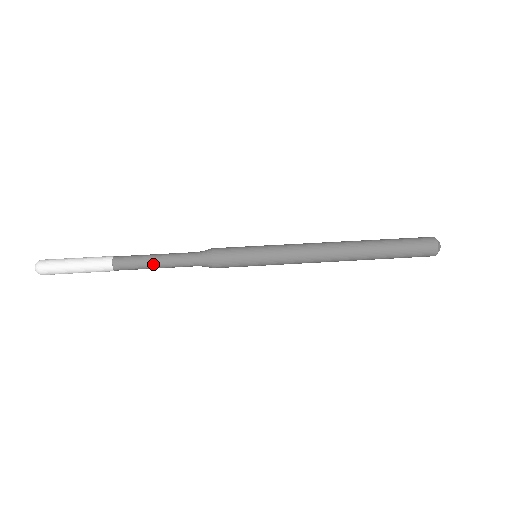
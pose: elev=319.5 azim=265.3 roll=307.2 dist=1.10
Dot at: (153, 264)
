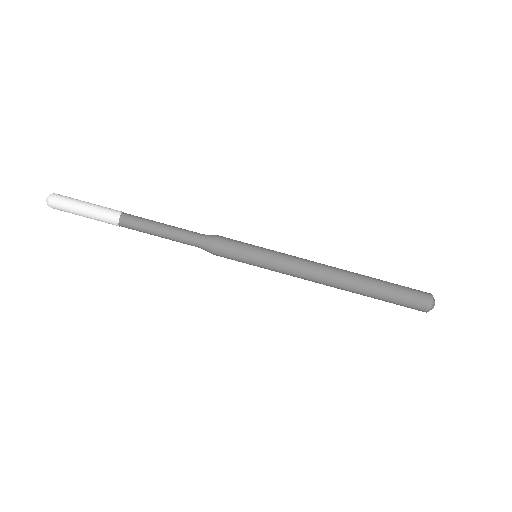
Dot at: occluded
